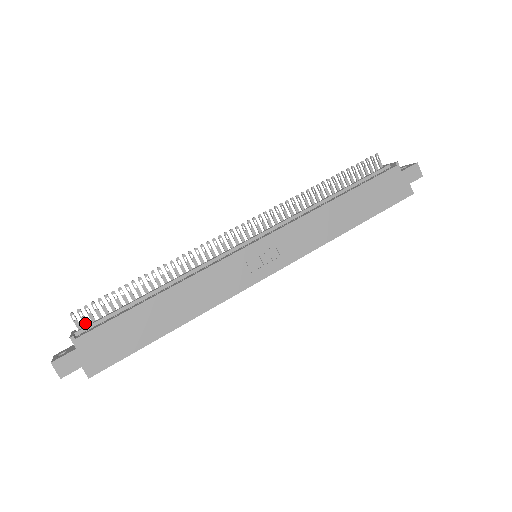
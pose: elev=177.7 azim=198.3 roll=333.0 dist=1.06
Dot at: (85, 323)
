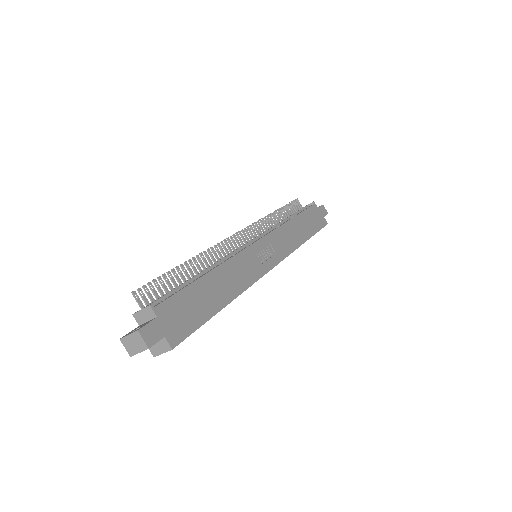
Dot at: (147, 302)
